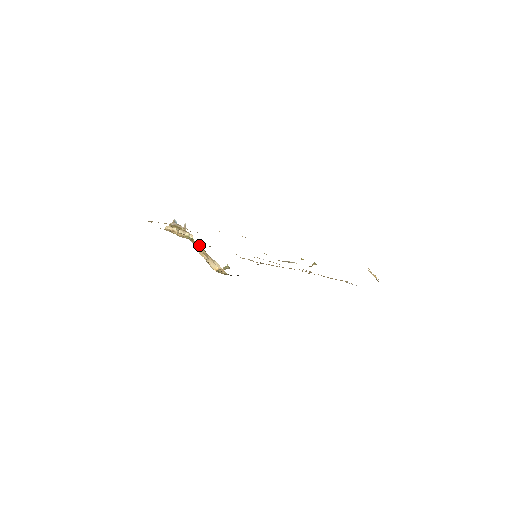
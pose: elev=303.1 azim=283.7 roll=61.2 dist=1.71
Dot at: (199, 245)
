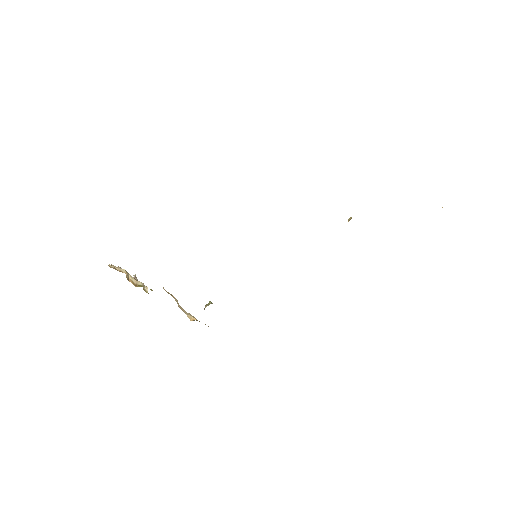
Dot at: occluded
